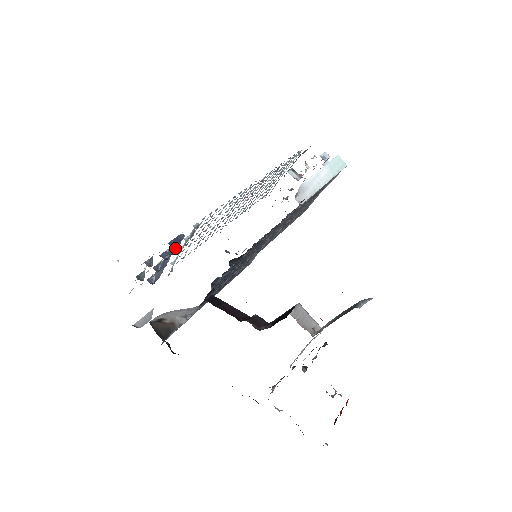
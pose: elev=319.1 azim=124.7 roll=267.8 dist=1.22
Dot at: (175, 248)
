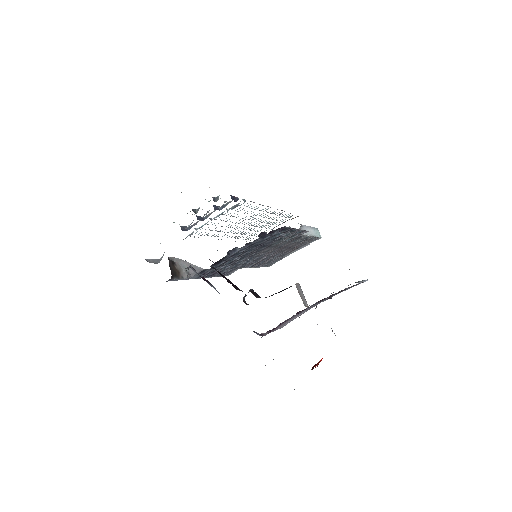
Dot at: (234, 201)
